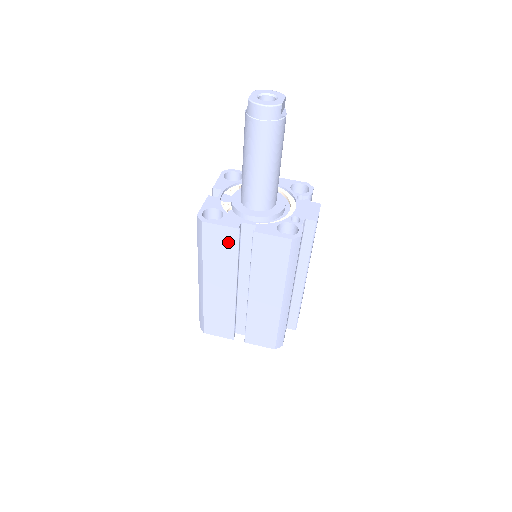
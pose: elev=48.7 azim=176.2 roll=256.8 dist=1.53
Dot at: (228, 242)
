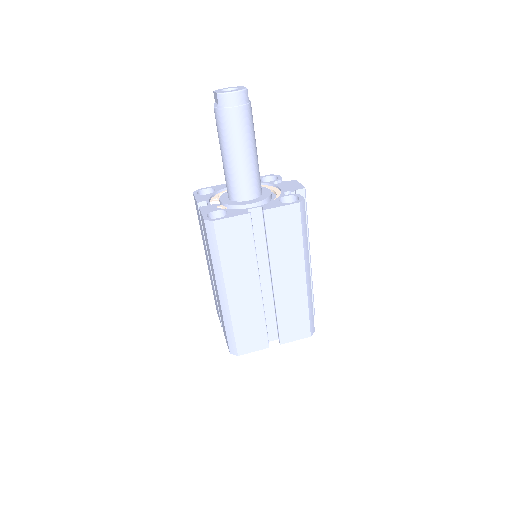
Dot at: (242, 233)
